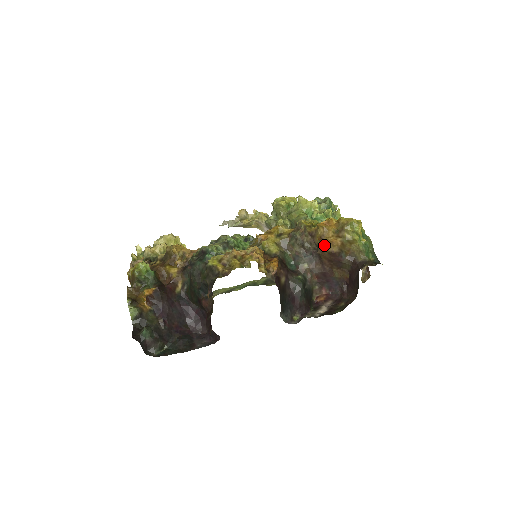
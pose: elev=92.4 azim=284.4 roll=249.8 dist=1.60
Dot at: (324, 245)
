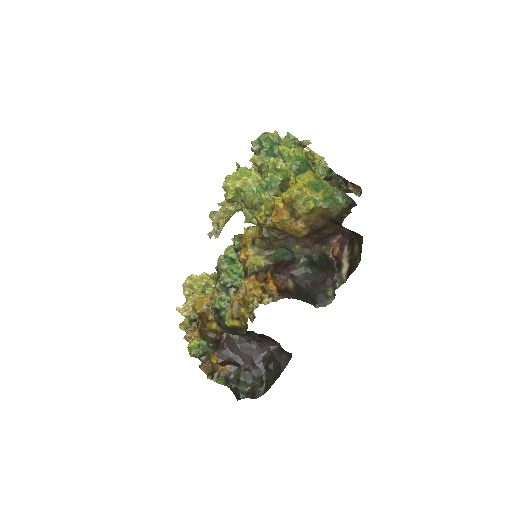
Dot at: occluded
